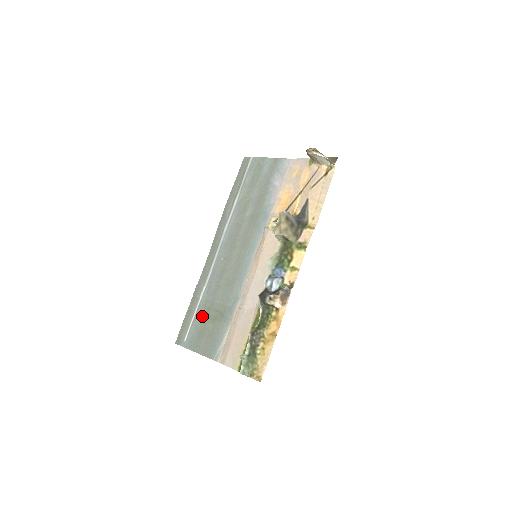
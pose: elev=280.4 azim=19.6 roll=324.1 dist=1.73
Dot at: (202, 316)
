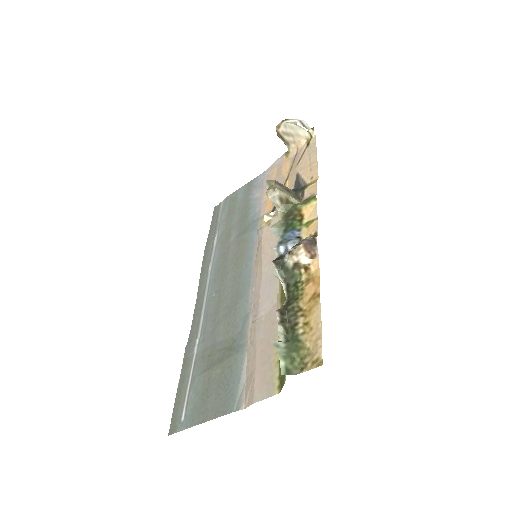
Dot at: (202, 370)
